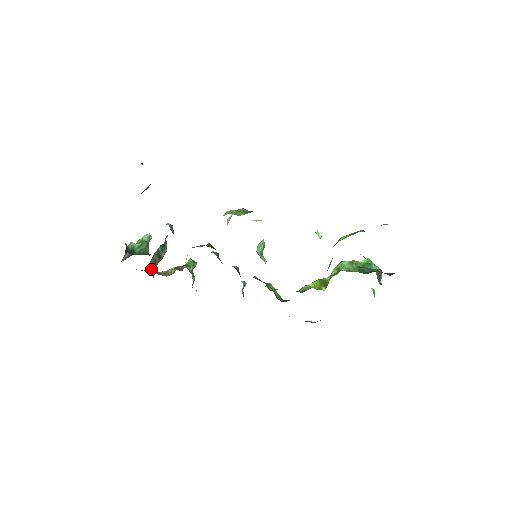
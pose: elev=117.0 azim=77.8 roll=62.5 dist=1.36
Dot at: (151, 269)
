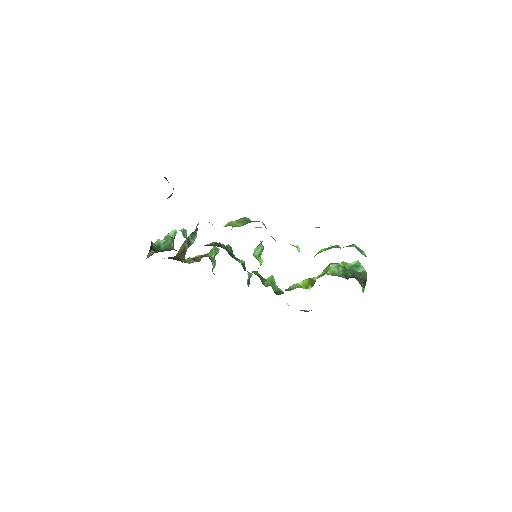
Dot at: (180, 255)
